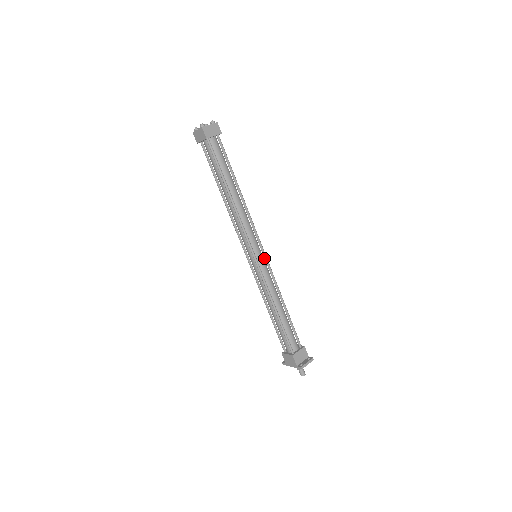
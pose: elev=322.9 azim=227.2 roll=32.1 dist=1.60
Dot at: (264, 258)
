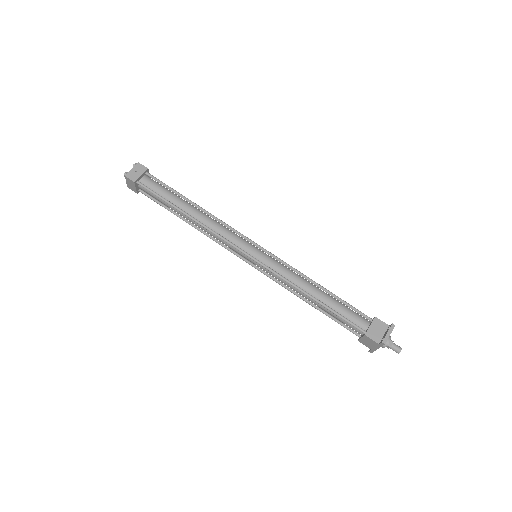
Dot at: occluded
